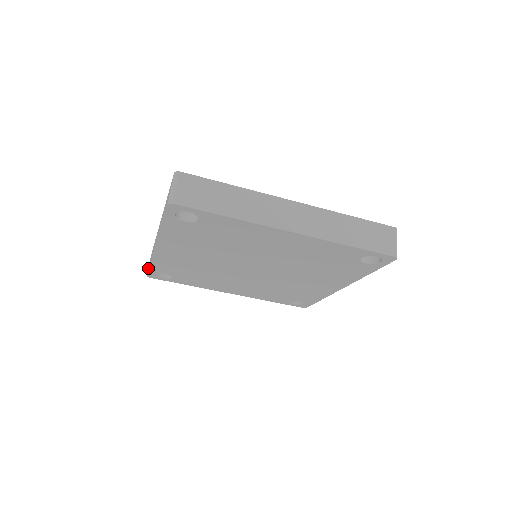
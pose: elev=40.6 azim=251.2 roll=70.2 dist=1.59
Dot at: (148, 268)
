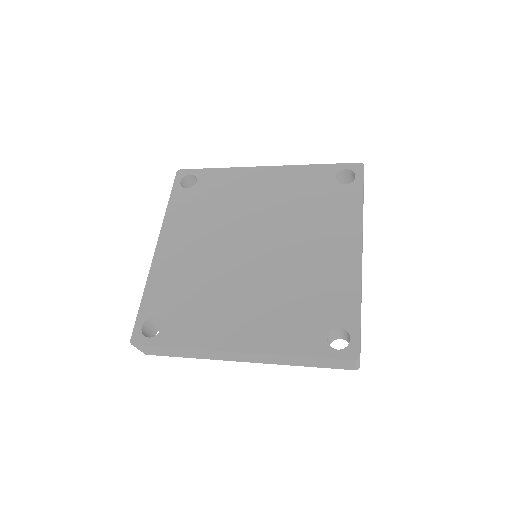
Dot at: occluded
